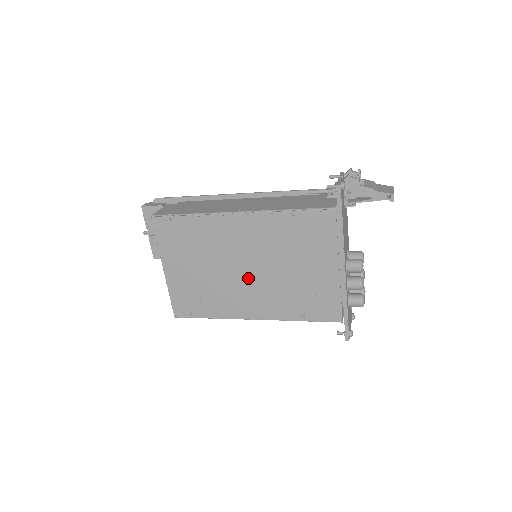
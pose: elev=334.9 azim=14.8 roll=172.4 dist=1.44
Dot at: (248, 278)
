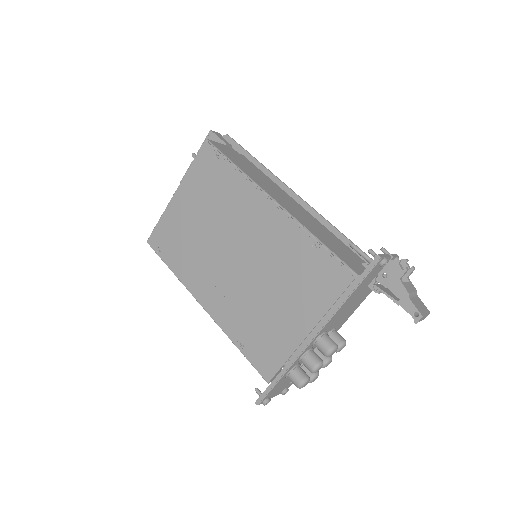
Dot at: (230, 265)
